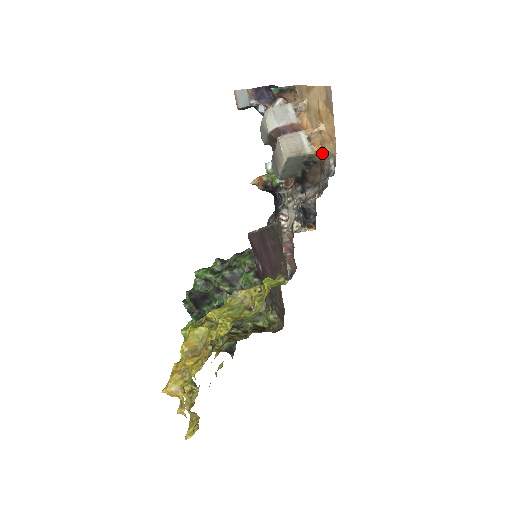
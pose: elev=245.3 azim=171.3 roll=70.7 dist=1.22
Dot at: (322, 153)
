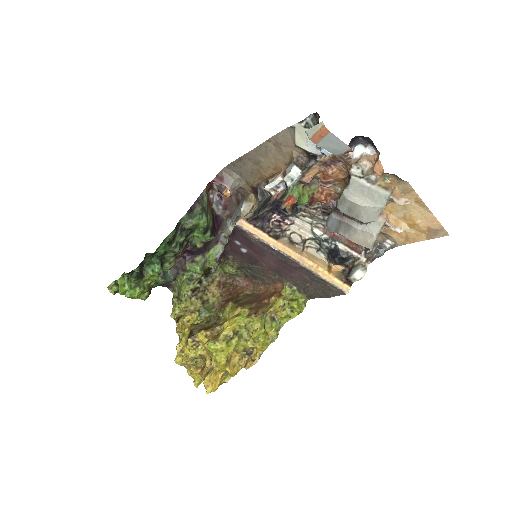
Dot at: (383, 229)
